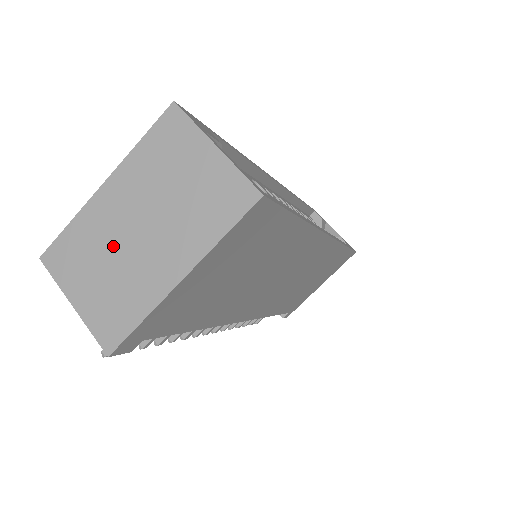
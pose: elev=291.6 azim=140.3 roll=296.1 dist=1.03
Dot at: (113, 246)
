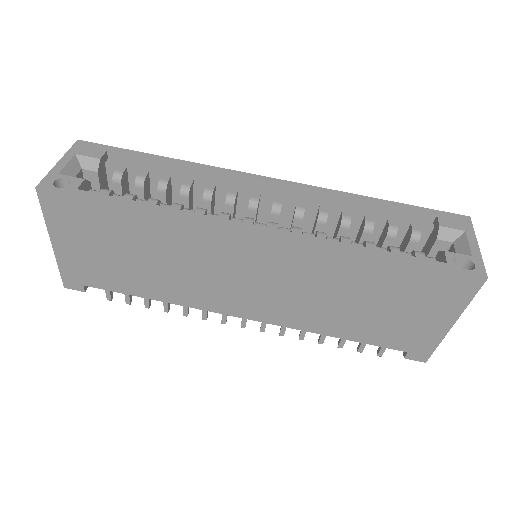
Dot at: occluded
